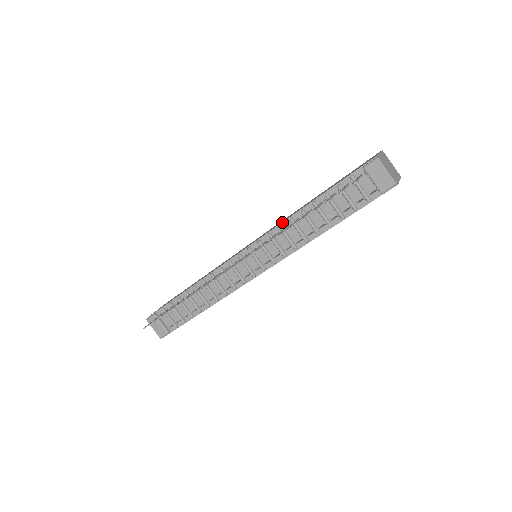
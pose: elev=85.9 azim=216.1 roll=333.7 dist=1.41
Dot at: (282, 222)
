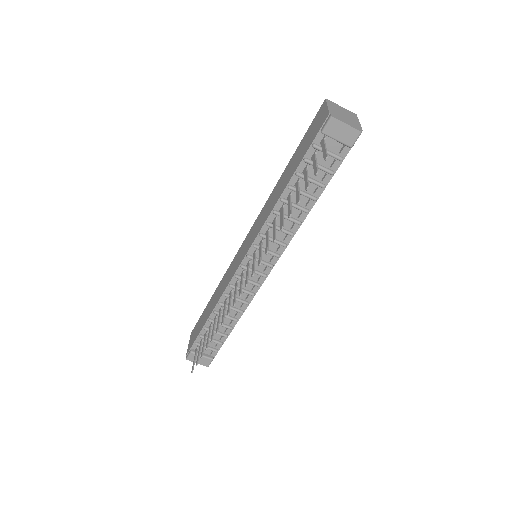
Dot at: (267, 218)
